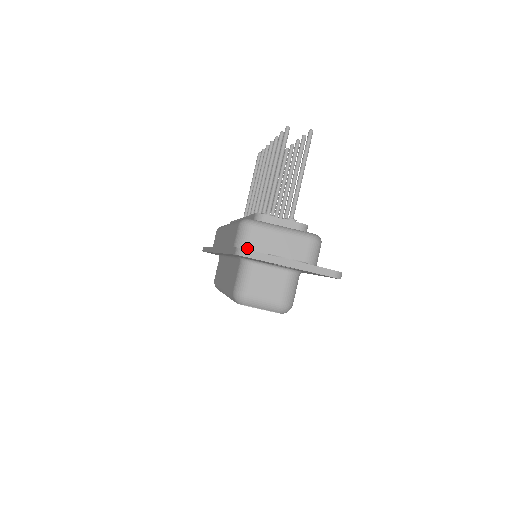
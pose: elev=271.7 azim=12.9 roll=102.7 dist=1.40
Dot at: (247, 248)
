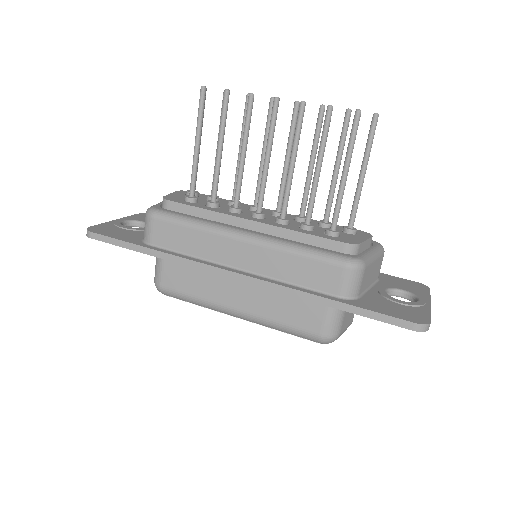
Dot at: (359, 294)
